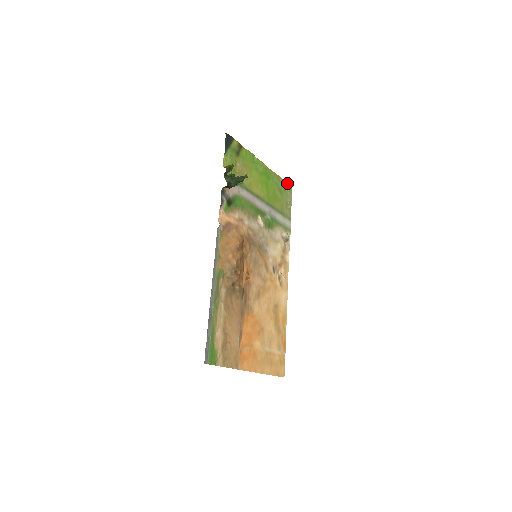
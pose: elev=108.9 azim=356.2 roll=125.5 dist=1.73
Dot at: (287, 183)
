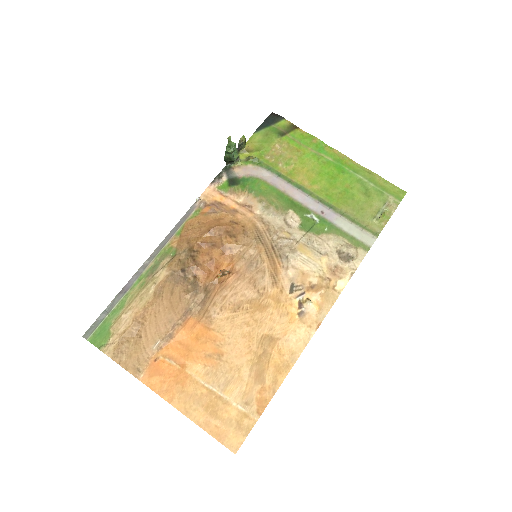
Dot at: (397, 187)
